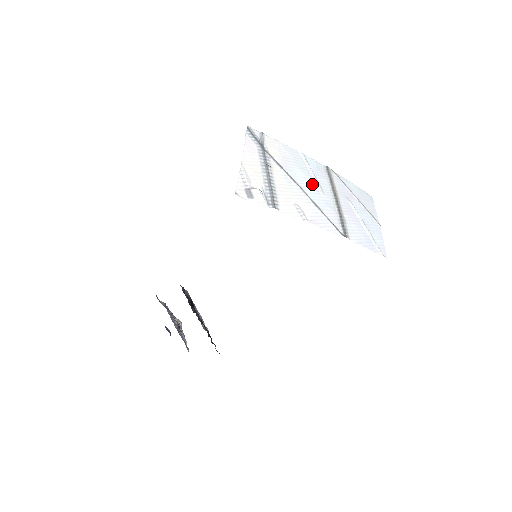
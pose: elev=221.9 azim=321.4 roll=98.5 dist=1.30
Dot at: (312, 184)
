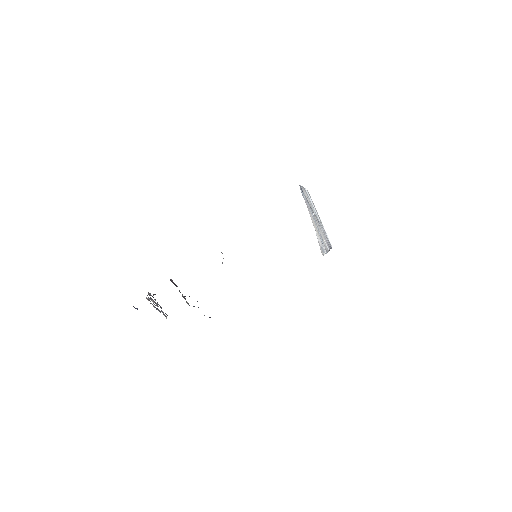
Dot at: occluded
